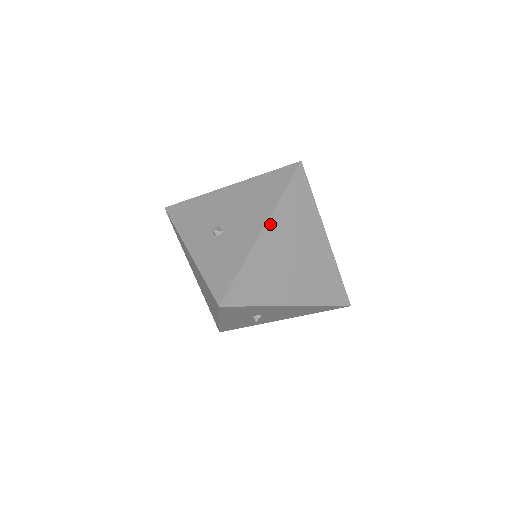
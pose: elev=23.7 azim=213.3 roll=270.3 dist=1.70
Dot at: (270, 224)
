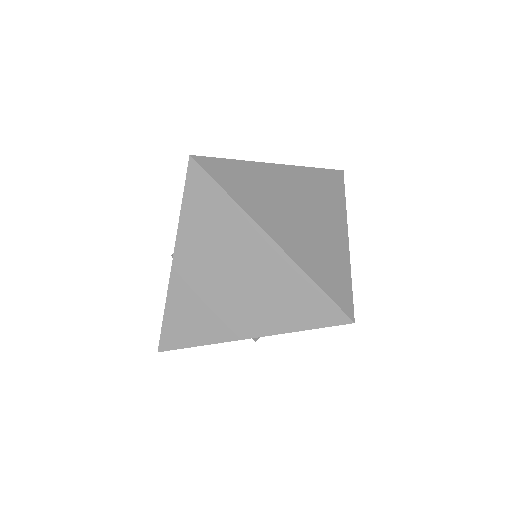
Dot at: (179, 253)
